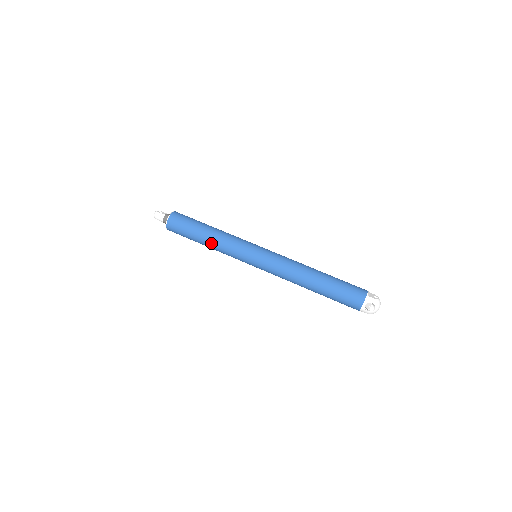
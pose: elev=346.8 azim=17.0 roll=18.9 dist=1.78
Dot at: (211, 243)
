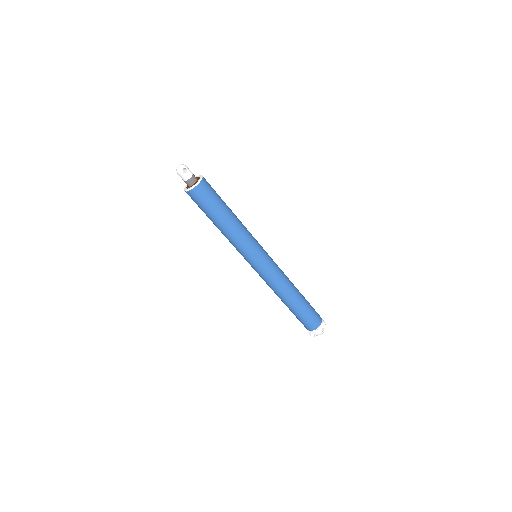
Dot at: (221, 231)
